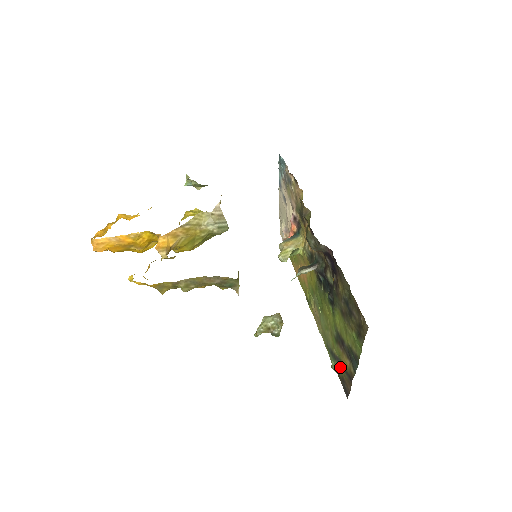
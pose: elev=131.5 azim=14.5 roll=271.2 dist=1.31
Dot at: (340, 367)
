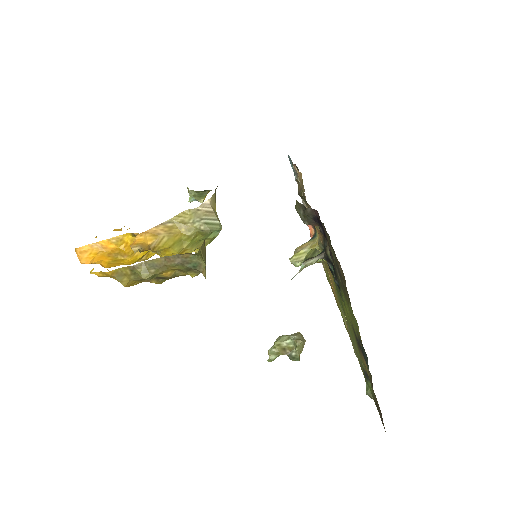
Dot at: (370, 385)
